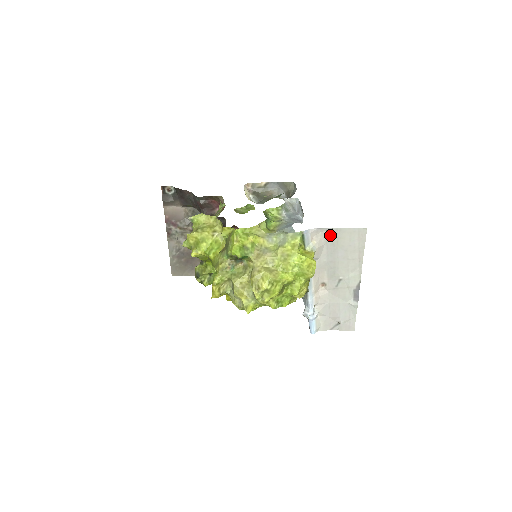
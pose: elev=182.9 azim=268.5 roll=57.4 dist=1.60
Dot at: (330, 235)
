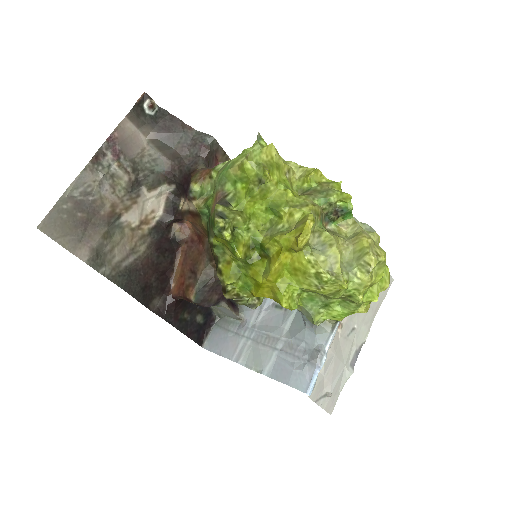
Dot at: occluded
